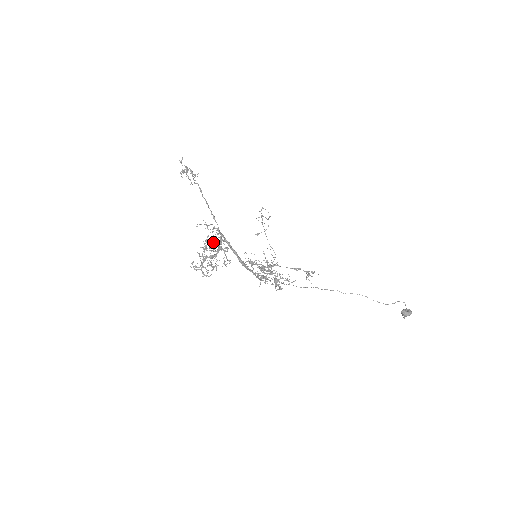
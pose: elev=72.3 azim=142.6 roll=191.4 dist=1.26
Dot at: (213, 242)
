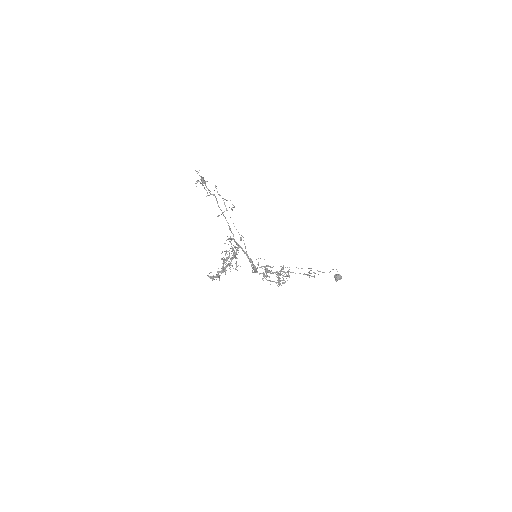
Dot at: occluded
